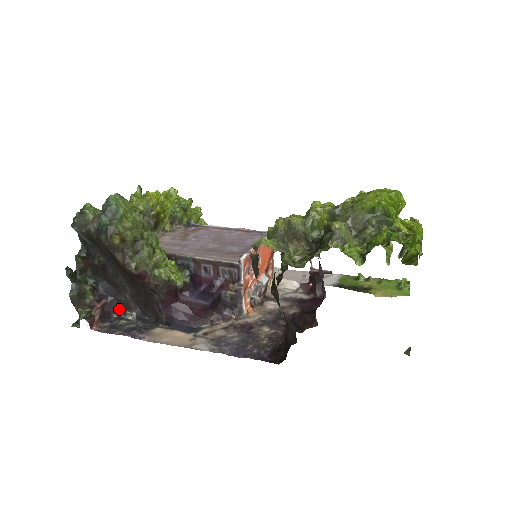
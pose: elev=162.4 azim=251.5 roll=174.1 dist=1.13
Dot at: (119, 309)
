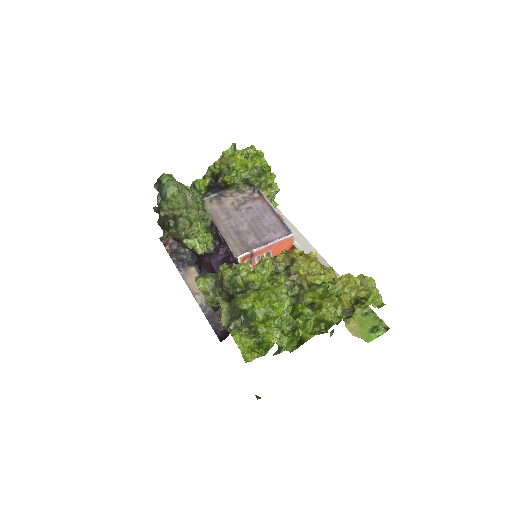
Dot at: occluded
